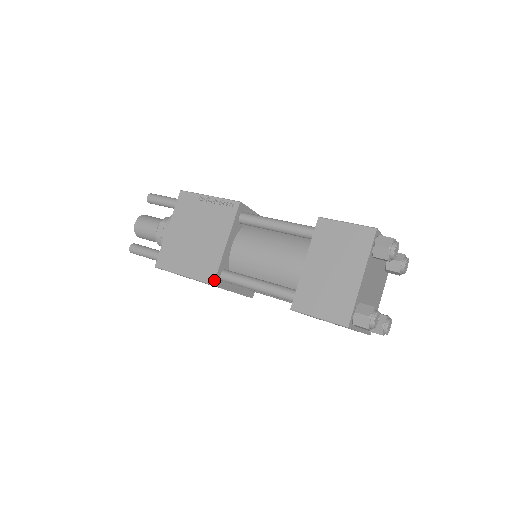
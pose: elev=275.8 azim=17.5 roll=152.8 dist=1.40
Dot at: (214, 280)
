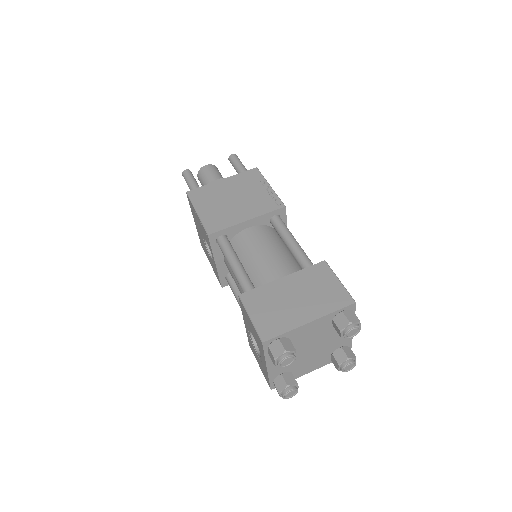
Dot at: (213, 233)
